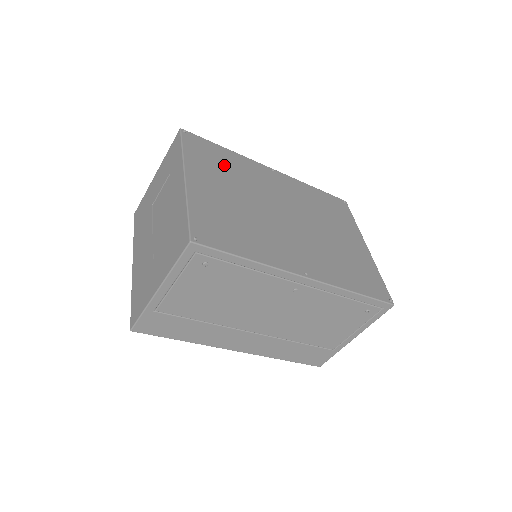
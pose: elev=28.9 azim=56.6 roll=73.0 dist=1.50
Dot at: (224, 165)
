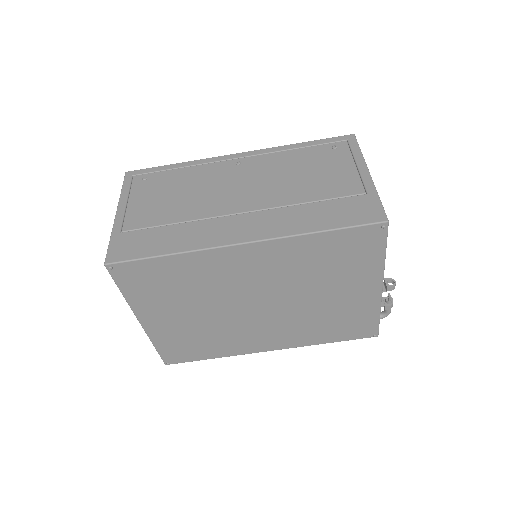
Dot at: occluded
